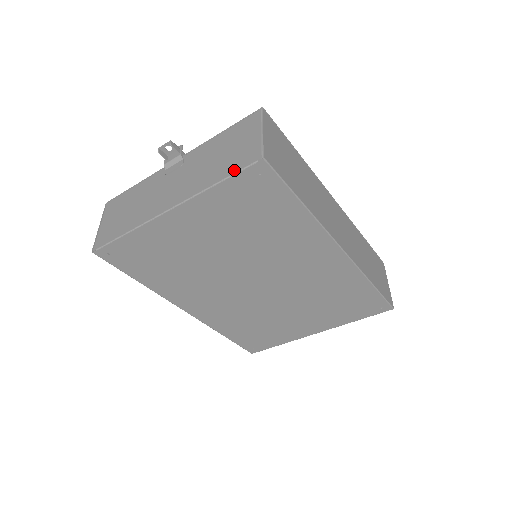
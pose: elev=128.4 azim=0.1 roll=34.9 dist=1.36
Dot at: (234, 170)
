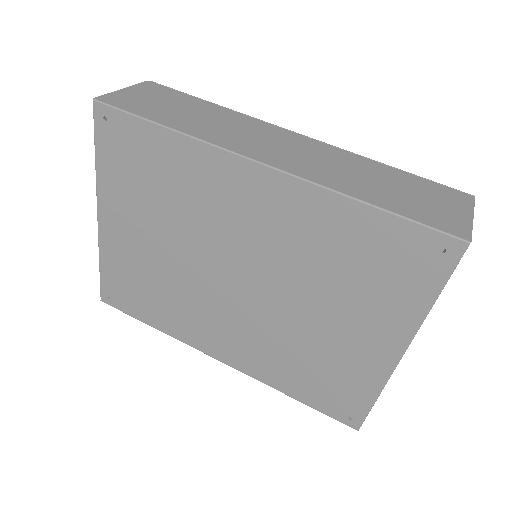
Dot at: (97, 134)
